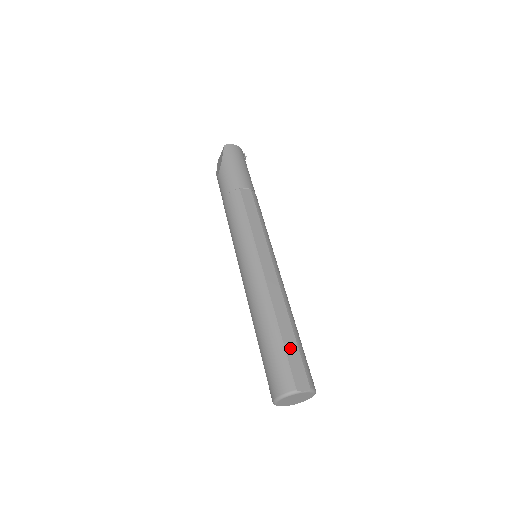
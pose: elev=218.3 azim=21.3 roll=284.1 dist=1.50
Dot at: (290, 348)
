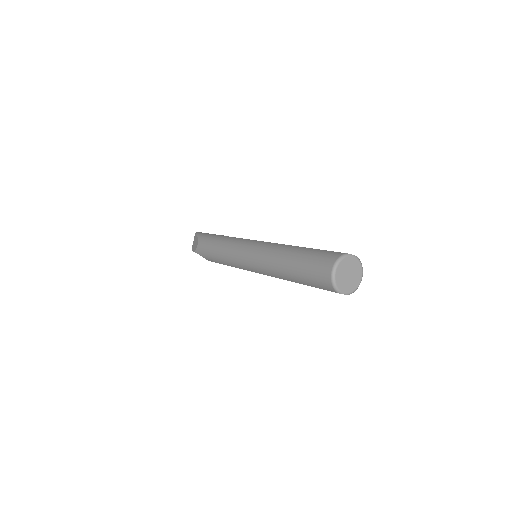
Dot at: occluded
